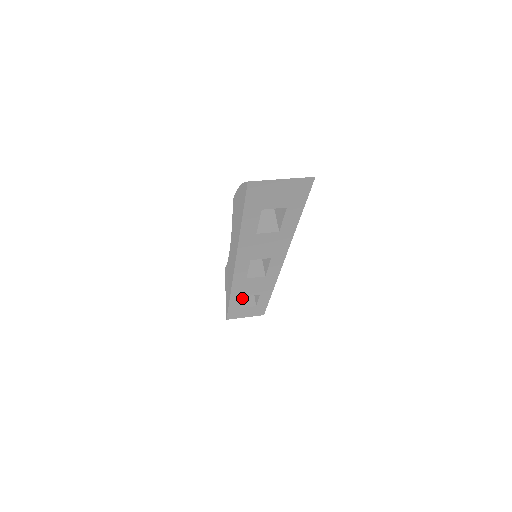
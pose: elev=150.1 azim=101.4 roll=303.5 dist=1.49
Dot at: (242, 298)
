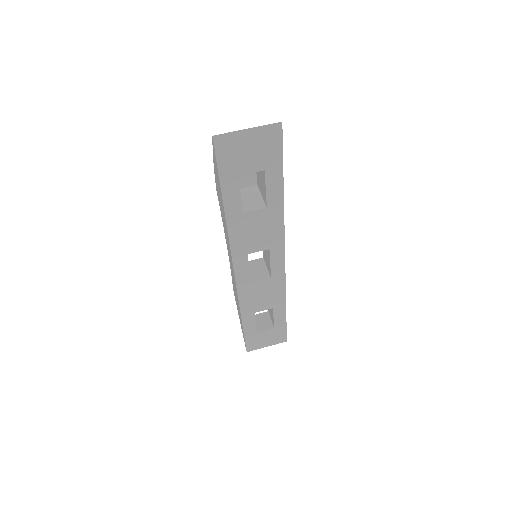
Dot at: (258, 322)
